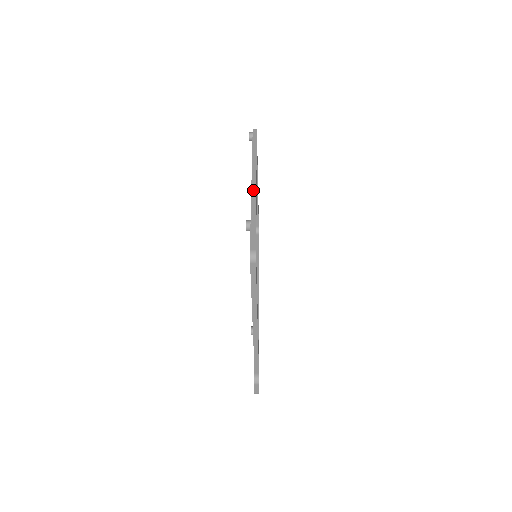
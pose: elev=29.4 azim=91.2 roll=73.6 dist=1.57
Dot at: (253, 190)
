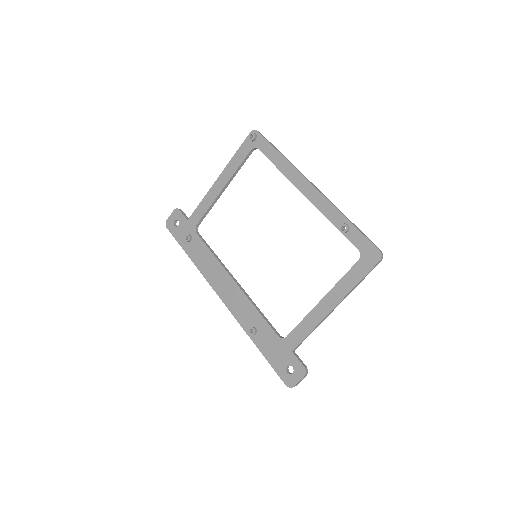
Dot at: (325, 196)
